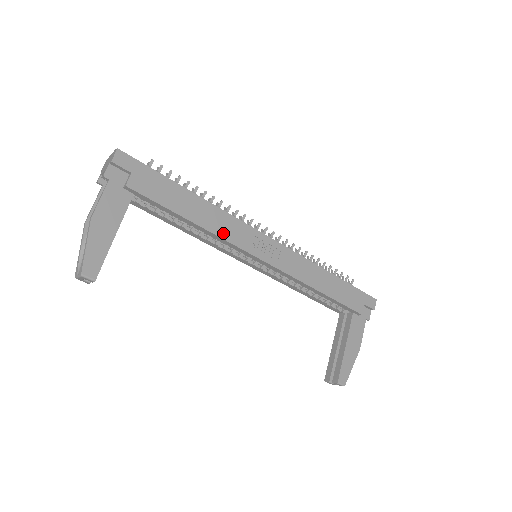
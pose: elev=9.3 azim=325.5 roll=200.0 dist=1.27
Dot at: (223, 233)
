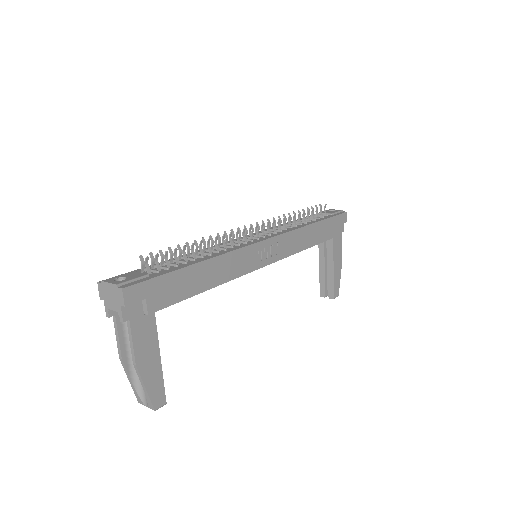
Dot at: (235, 273)
